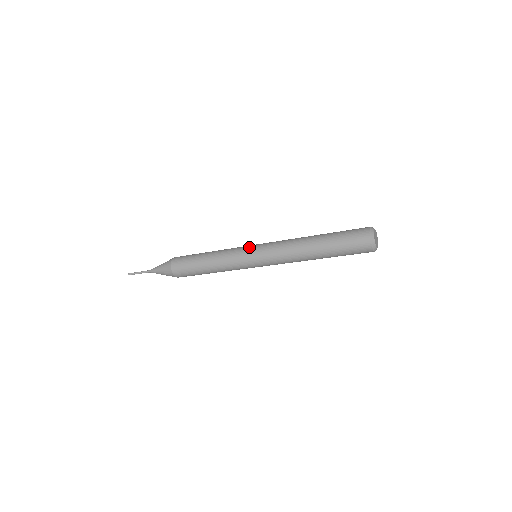
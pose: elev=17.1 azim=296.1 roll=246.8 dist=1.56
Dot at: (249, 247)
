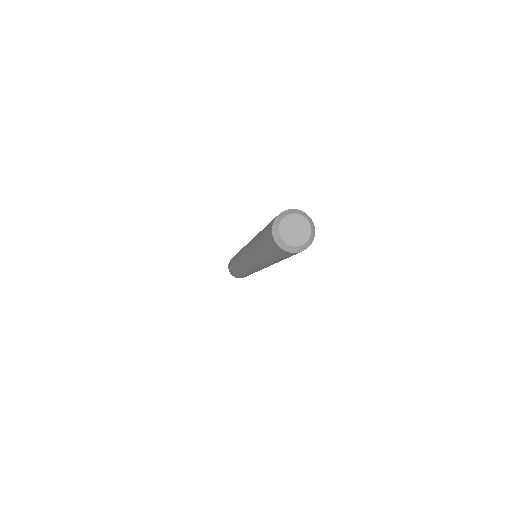
Dot at: occluded
